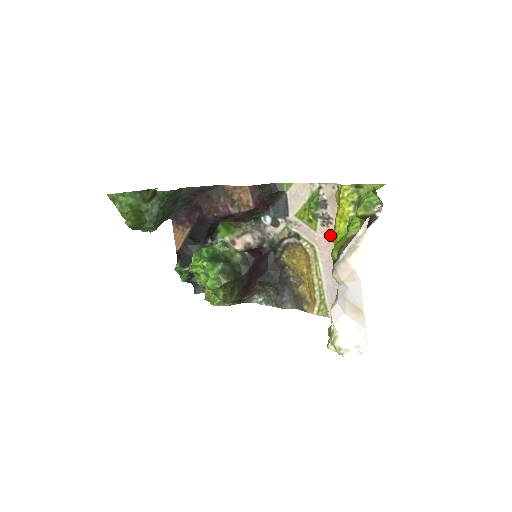
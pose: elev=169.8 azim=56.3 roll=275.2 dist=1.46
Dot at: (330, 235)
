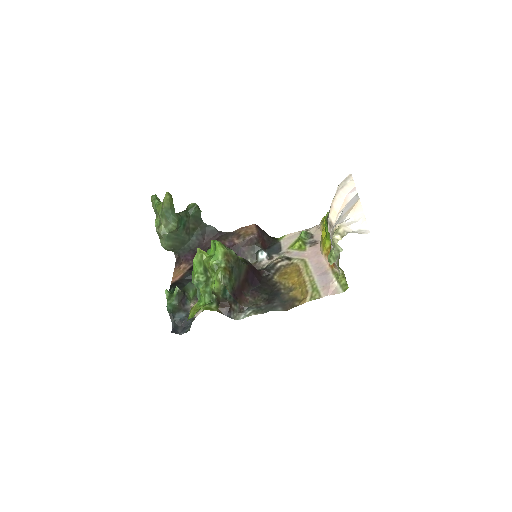
Dot at: (317, 248)
